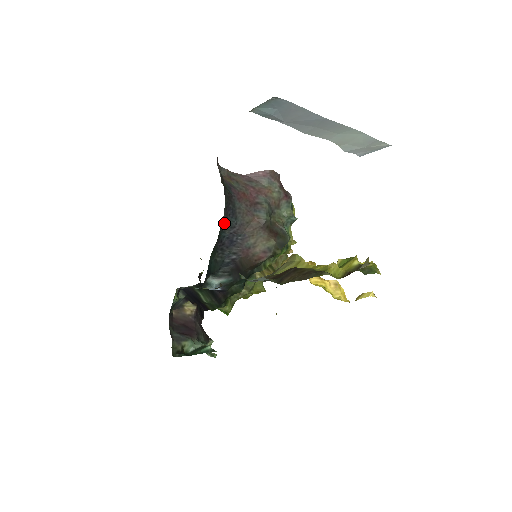
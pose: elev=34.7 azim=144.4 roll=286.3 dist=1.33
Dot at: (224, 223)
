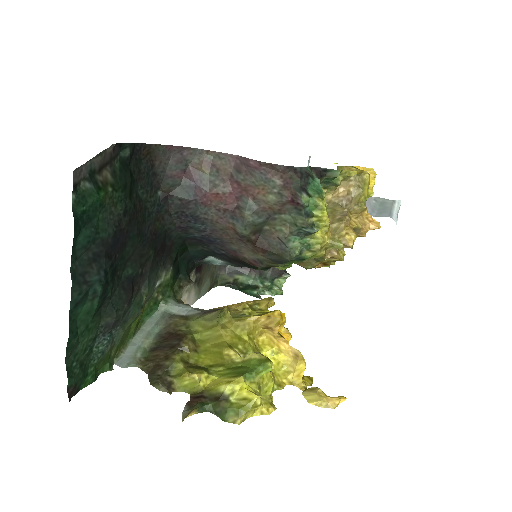
Dot at: (184, 228)
